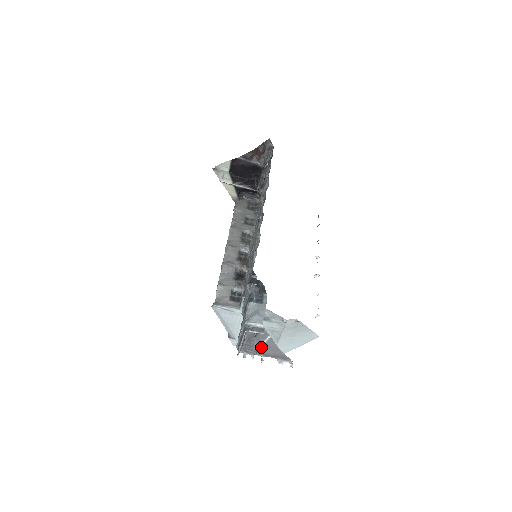
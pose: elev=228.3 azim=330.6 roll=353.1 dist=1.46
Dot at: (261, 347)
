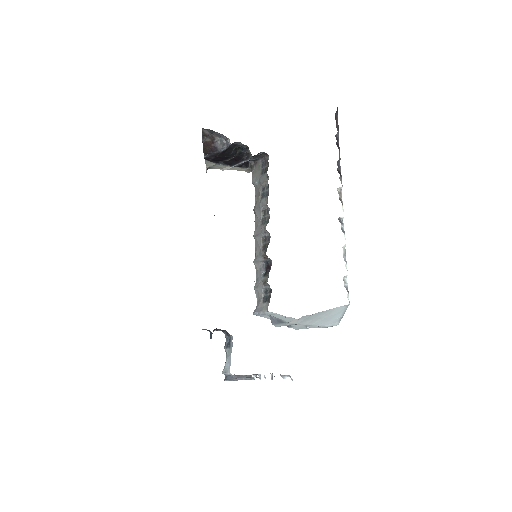
Dot at: occluded
